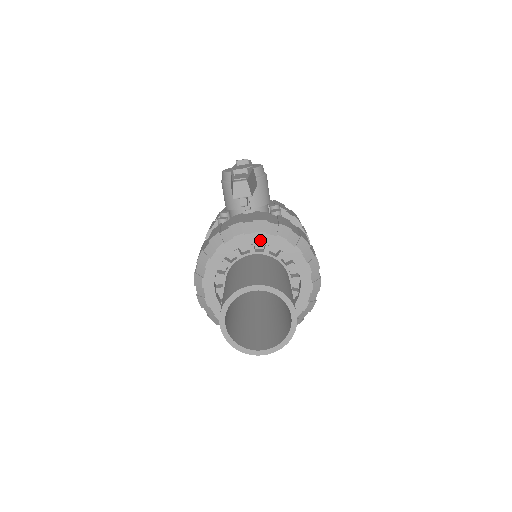
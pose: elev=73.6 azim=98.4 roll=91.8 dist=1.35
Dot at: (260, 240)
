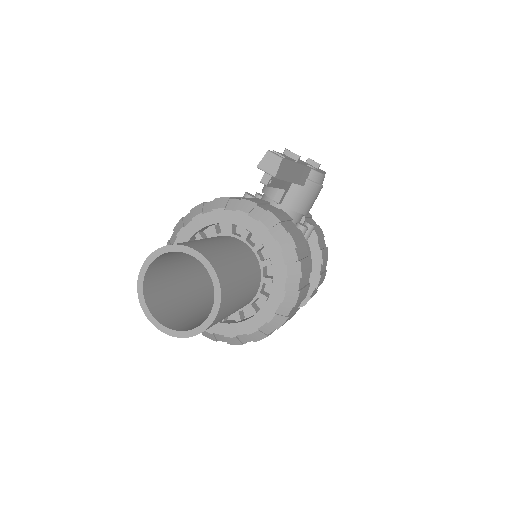
Dot at: (258, 232)
